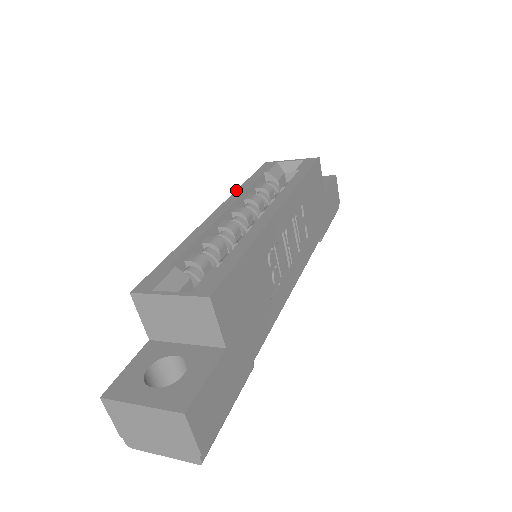
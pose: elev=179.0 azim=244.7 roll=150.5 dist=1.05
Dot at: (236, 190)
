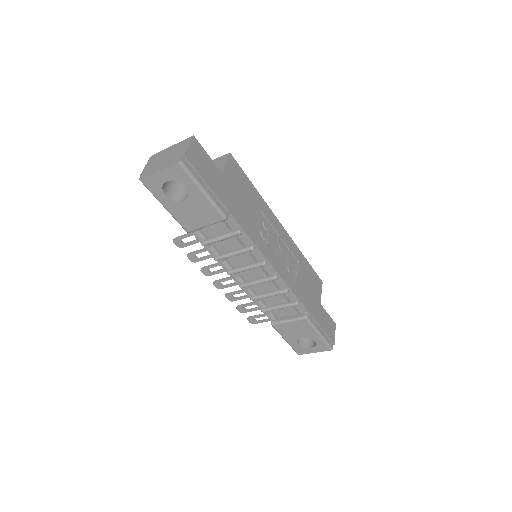
Dot at: occluded
